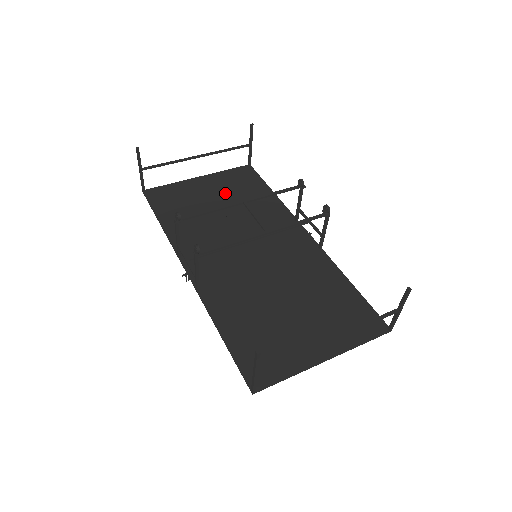
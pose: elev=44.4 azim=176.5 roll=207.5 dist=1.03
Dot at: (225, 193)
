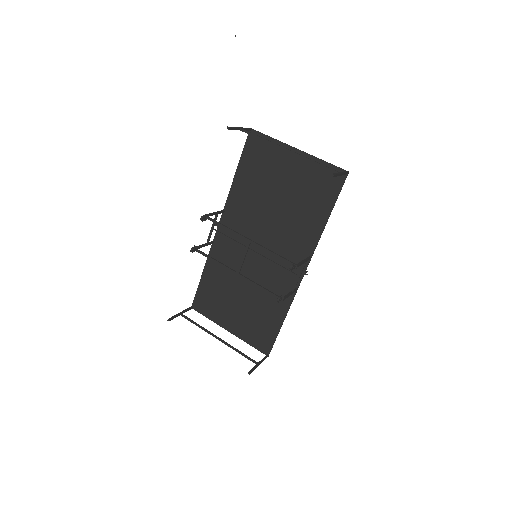
Dot at: (296, 186)
